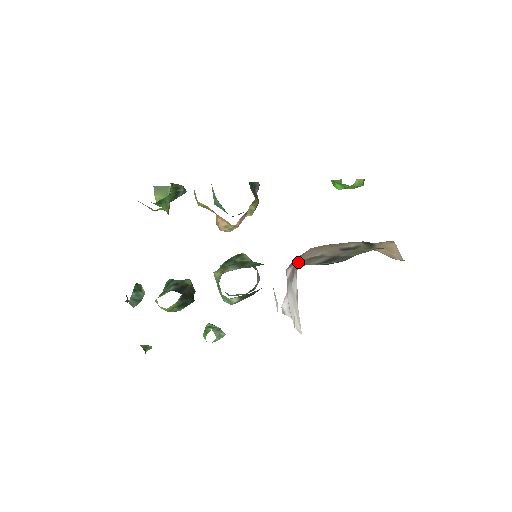
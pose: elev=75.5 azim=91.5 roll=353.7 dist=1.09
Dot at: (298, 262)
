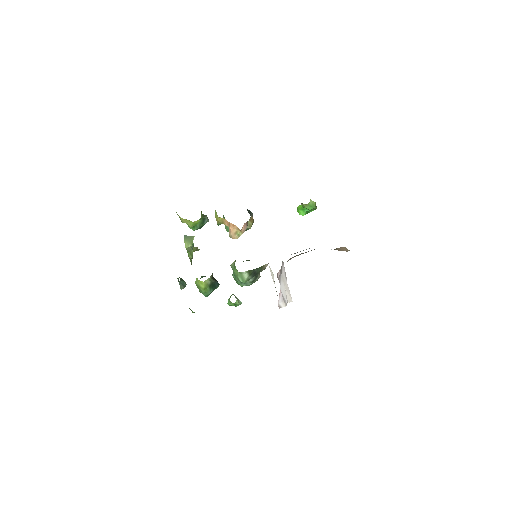
Dot at: occluded
